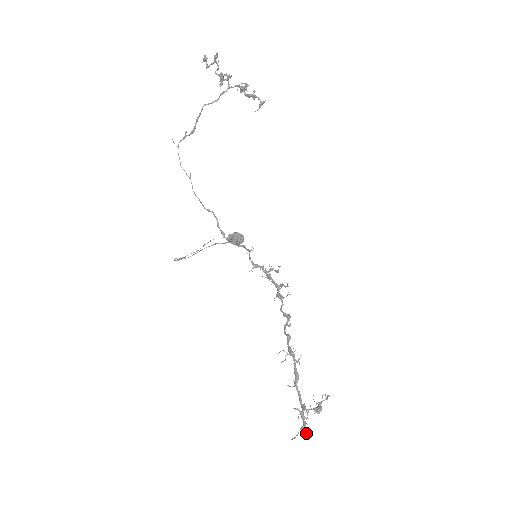
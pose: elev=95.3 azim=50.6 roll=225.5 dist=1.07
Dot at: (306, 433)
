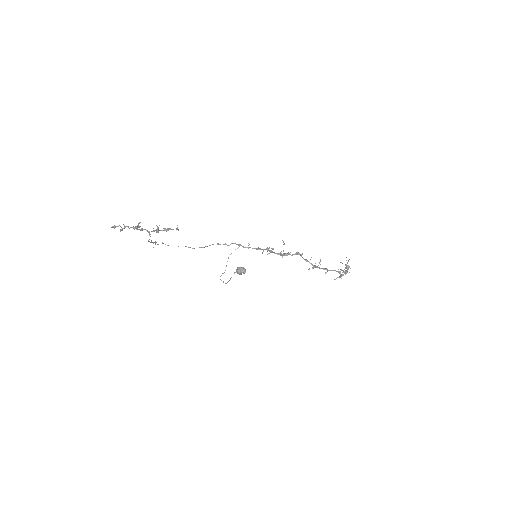
Dot at: occluded
